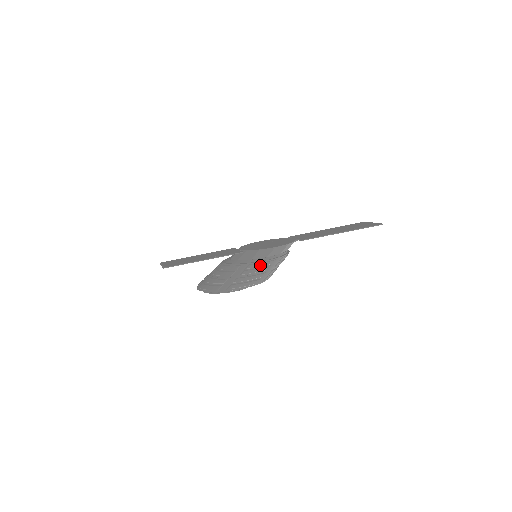
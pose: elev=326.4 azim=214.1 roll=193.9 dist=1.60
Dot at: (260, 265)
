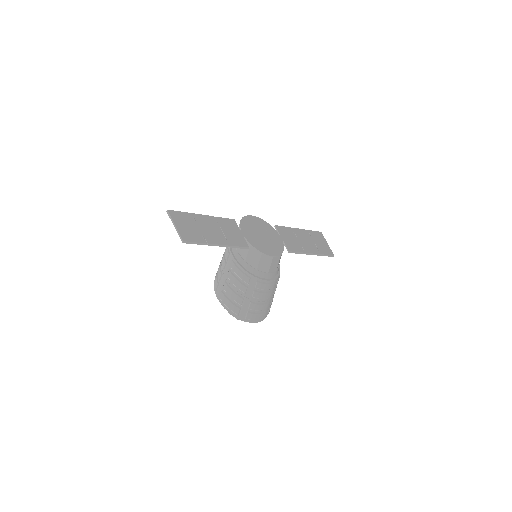
Dot at: (266, 288)
